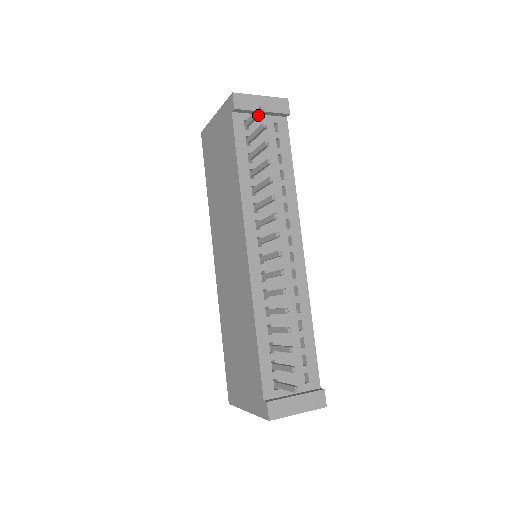
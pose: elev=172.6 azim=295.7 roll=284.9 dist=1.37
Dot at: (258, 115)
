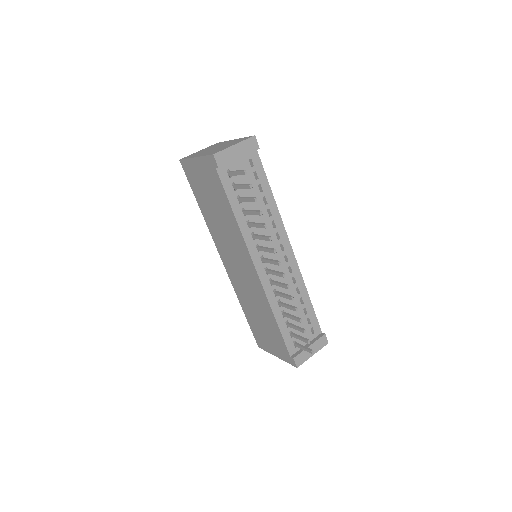
Dot at: (241, 174)
